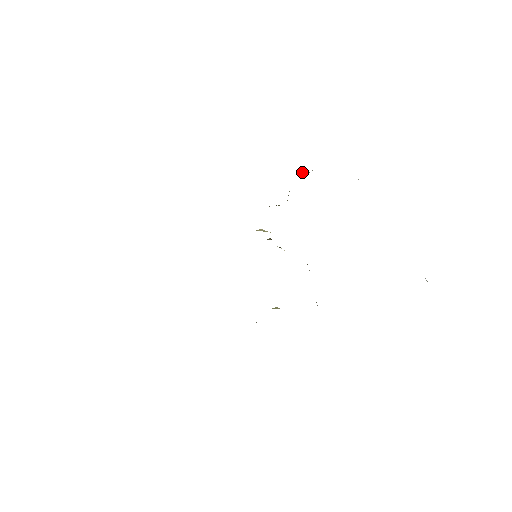
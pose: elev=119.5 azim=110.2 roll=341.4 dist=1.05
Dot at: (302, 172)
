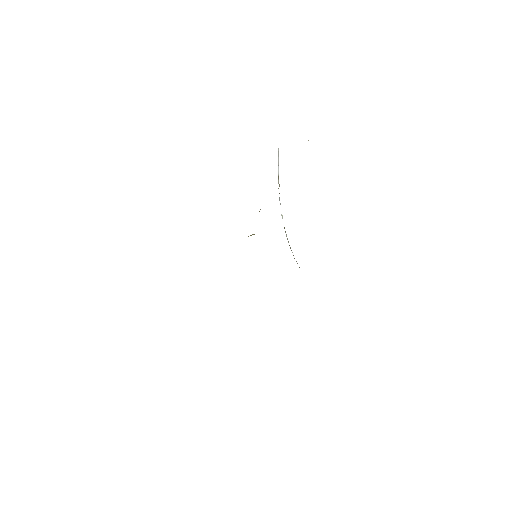
Dot at: occluded
